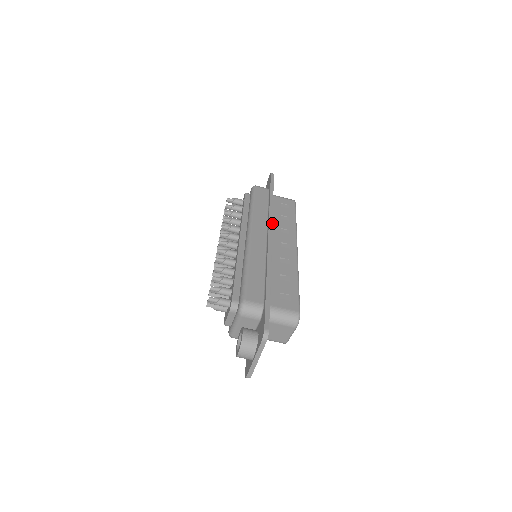
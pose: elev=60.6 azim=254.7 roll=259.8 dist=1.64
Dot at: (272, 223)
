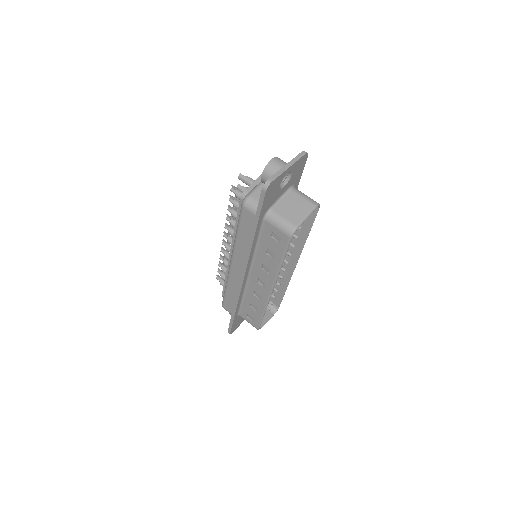
Dot at: occluded
